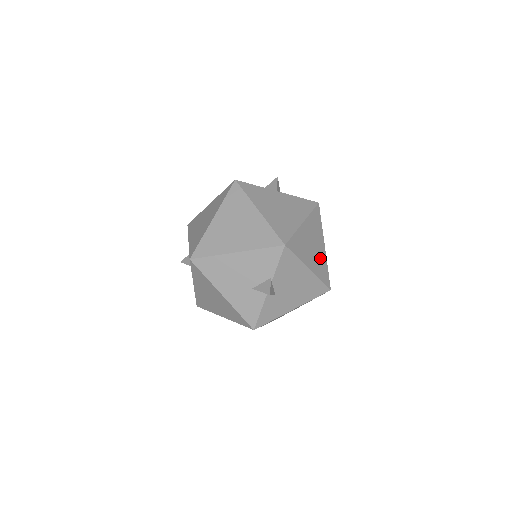
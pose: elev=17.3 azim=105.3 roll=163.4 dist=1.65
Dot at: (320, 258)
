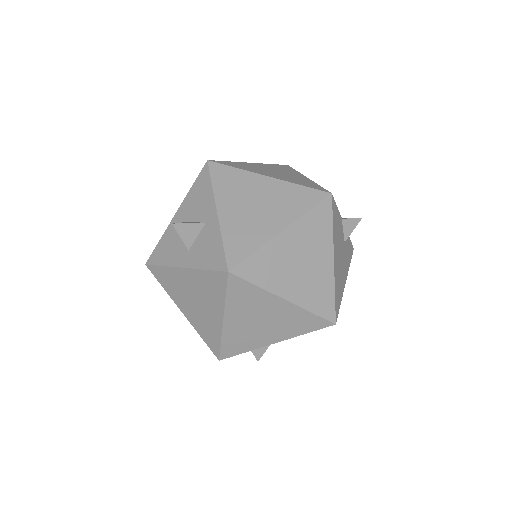
Dot at: (287, 318)
